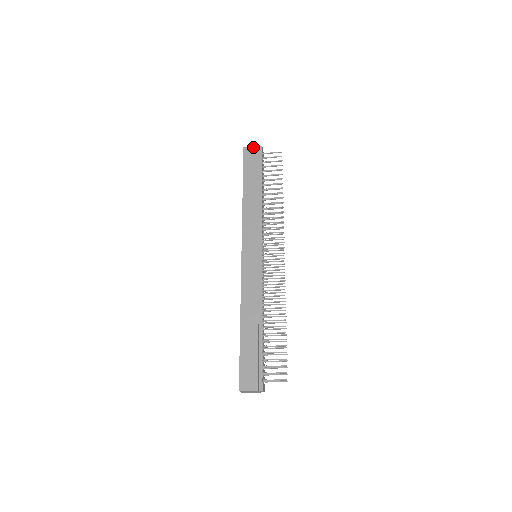
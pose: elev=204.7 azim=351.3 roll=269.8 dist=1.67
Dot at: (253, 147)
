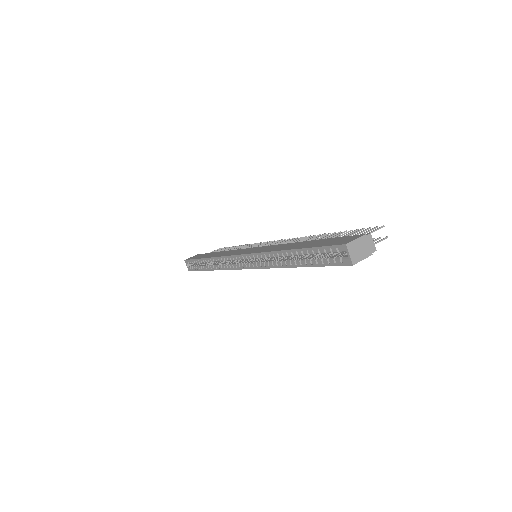
Dot at: (193, 256)
